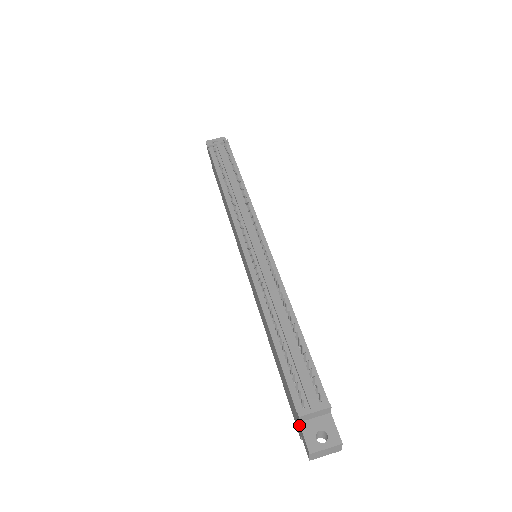
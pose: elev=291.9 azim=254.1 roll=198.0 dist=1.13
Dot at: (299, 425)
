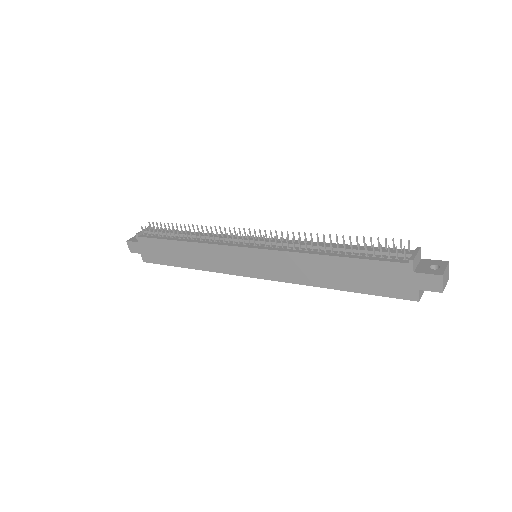
Dot at: (415, 276)
